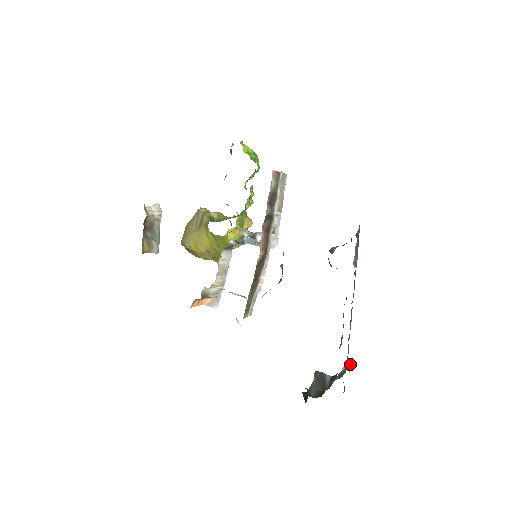
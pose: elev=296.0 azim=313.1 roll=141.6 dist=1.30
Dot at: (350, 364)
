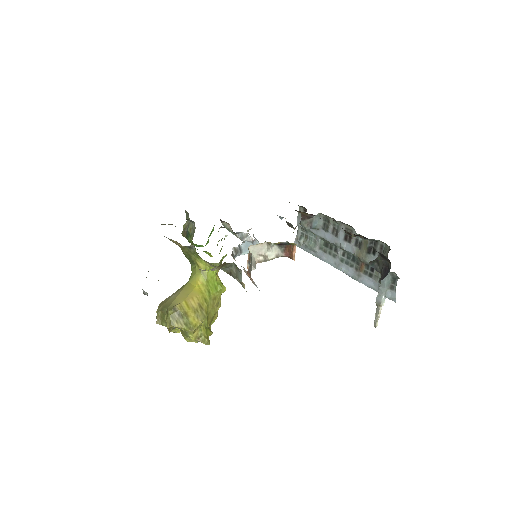
Dot at: (375, 313)
